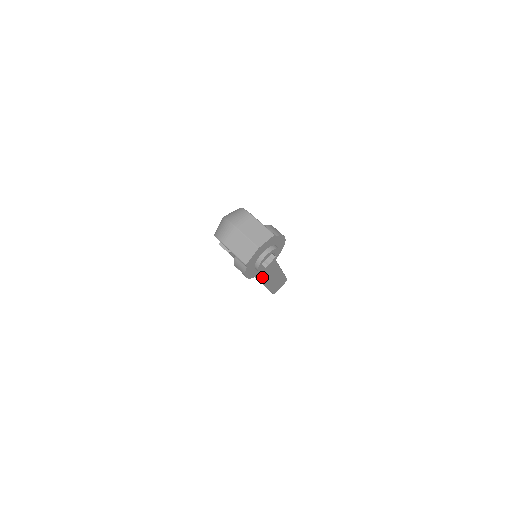
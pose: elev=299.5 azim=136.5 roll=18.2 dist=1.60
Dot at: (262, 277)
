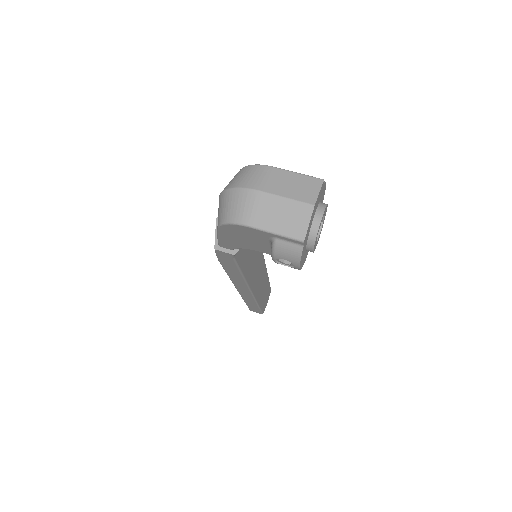
Dot at: (256, 291)
